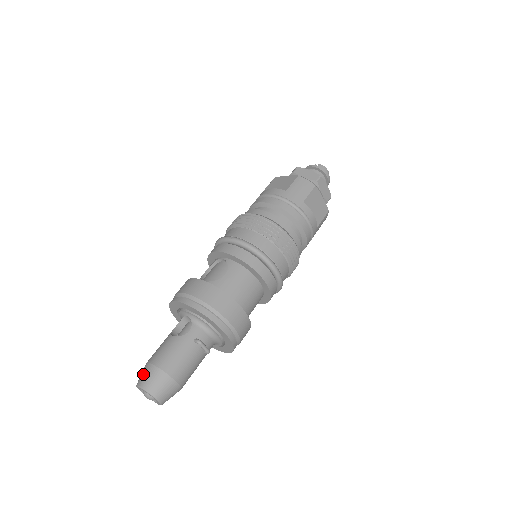
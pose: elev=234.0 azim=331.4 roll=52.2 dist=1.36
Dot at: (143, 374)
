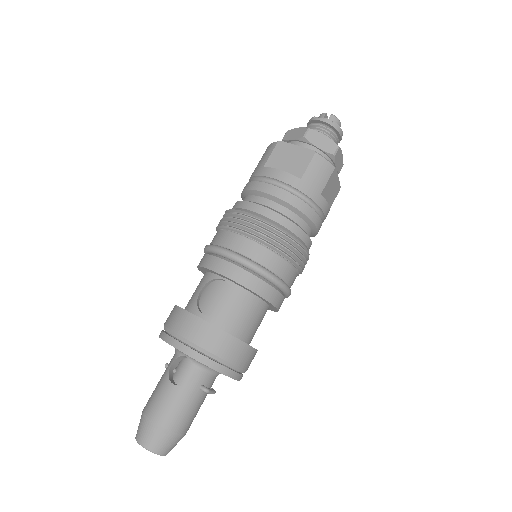
Dot at: (144, 432)
